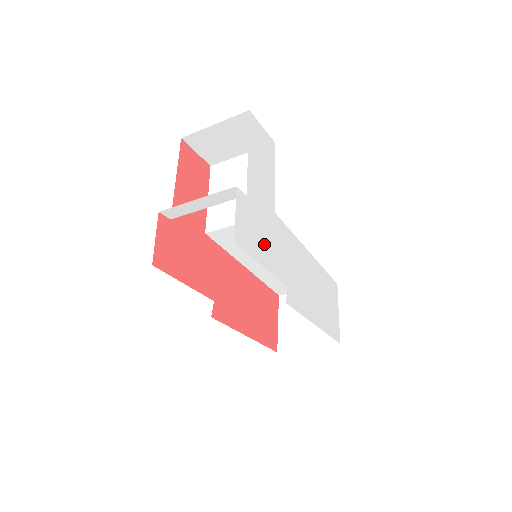
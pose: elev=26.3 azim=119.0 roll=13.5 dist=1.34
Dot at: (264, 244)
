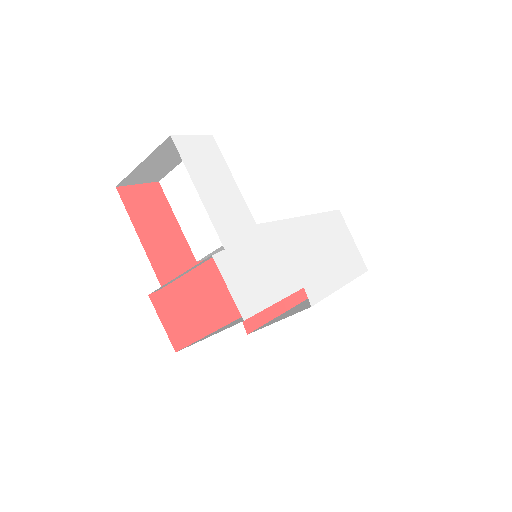
Dot at: (265, 277)
